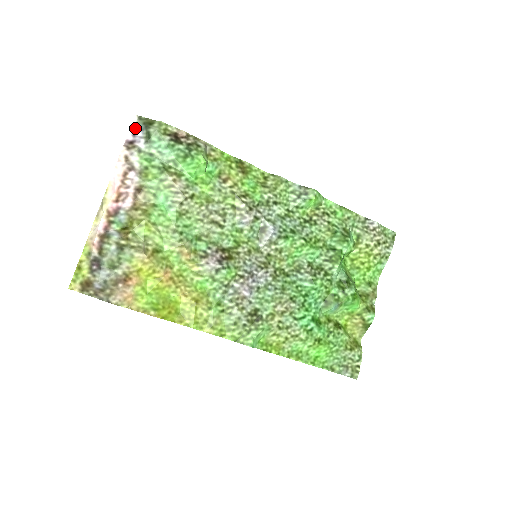
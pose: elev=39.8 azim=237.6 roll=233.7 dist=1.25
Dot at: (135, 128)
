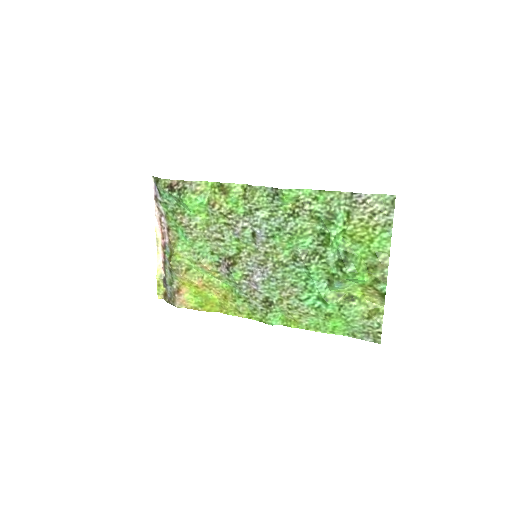
Dot at: (155, 185)
